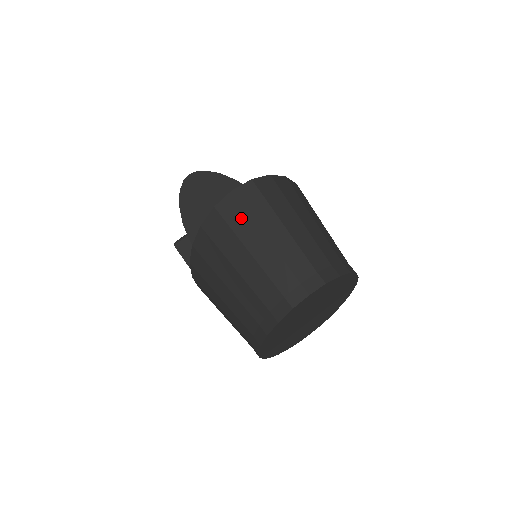
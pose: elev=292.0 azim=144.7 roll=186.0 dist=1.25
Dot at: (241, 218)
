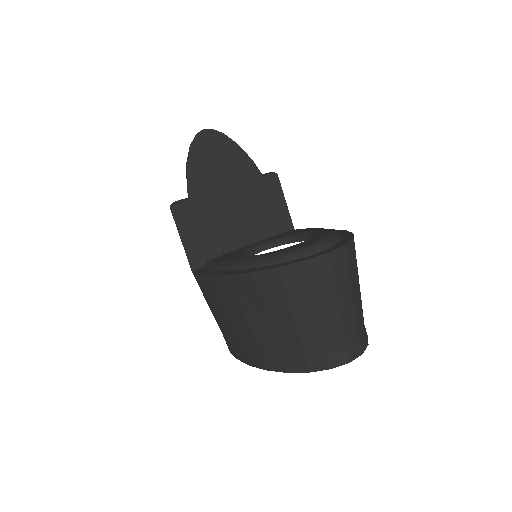
Dot at: (325, 280)
